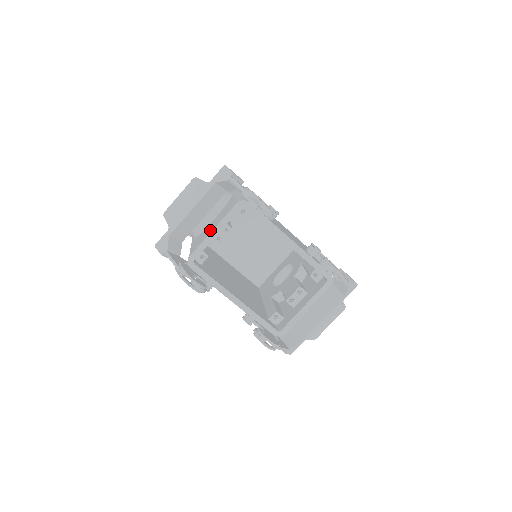
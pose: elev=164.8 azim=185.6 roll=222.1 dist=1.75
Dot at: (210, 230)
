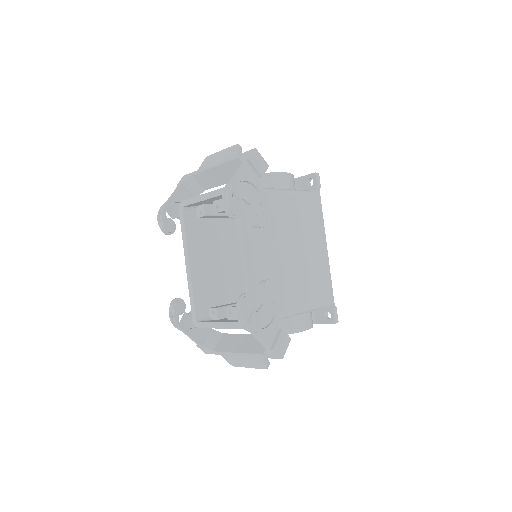
Dot at: occluded
